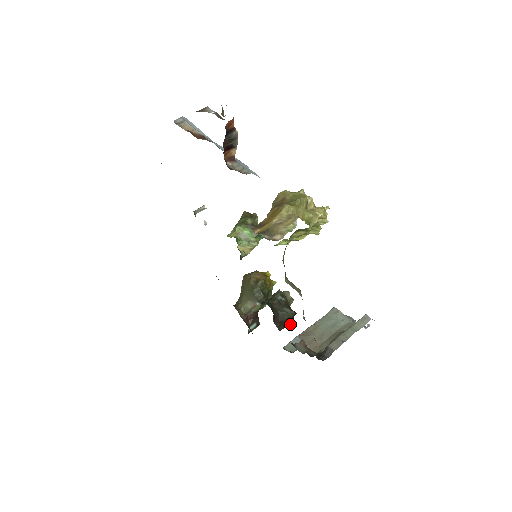
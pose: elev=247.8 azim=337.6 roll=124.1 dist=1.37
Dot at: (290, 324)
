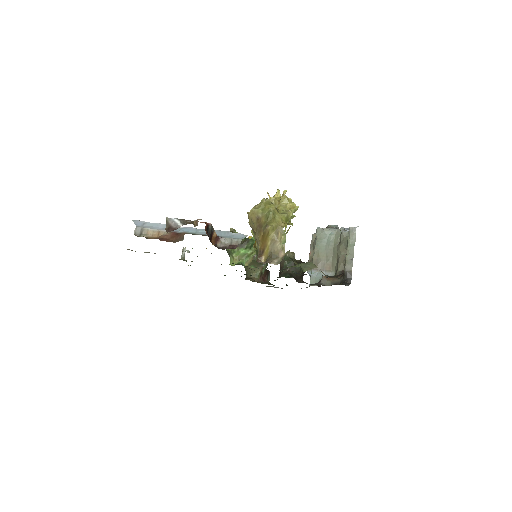
Dot at: occluded
